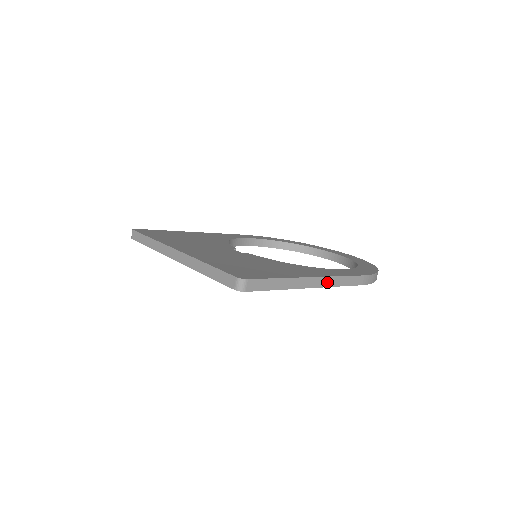
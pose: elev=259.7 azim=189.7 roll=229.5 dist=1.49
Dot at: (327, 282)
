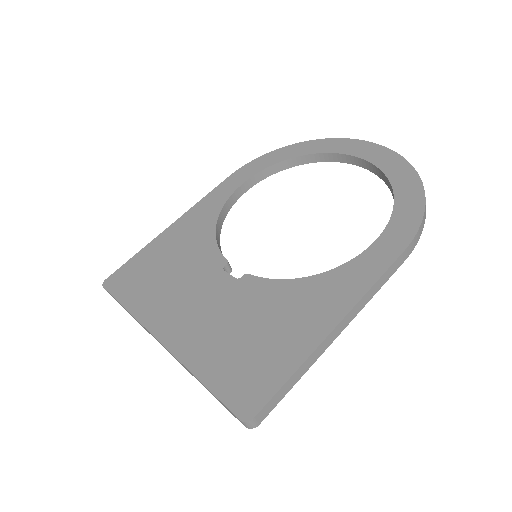
Dot at: (358, 308)
